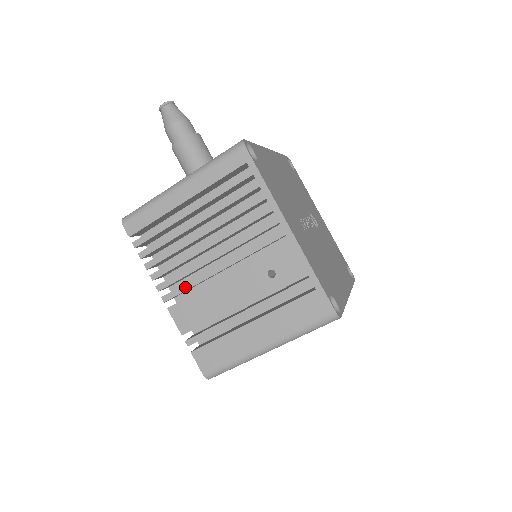
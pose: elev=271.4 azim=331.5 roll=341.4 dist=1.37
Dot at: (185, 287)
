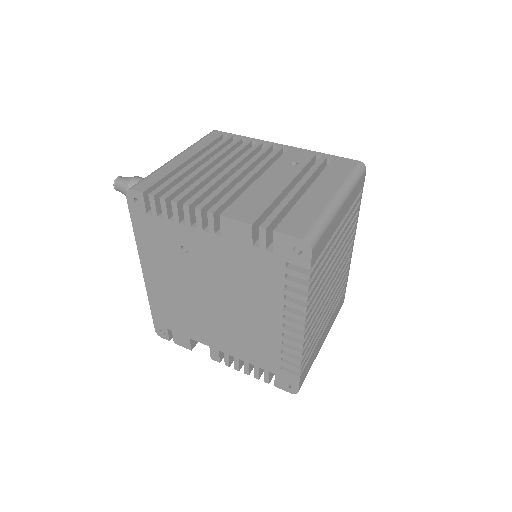
Dot at: (227, 196)
